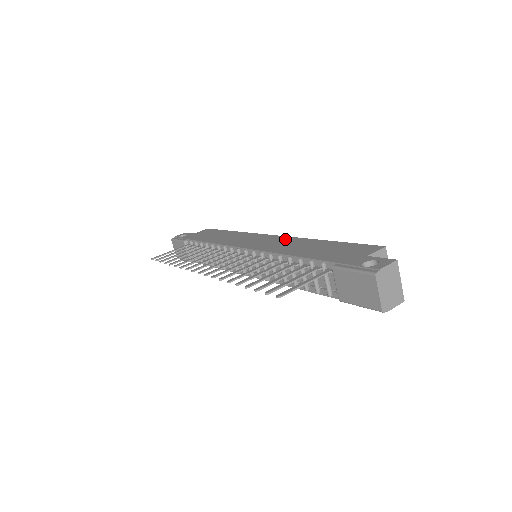
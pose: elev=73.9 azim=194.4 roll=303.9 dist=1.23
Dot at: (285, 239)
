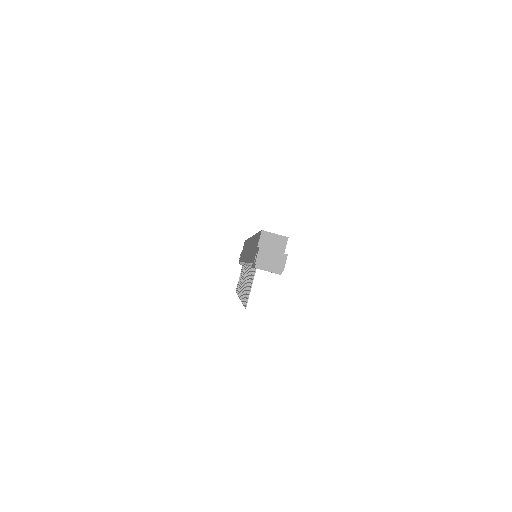
Dot at: (251, 241)
